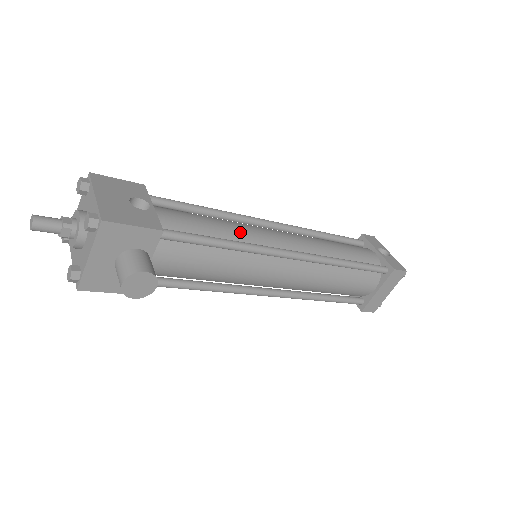
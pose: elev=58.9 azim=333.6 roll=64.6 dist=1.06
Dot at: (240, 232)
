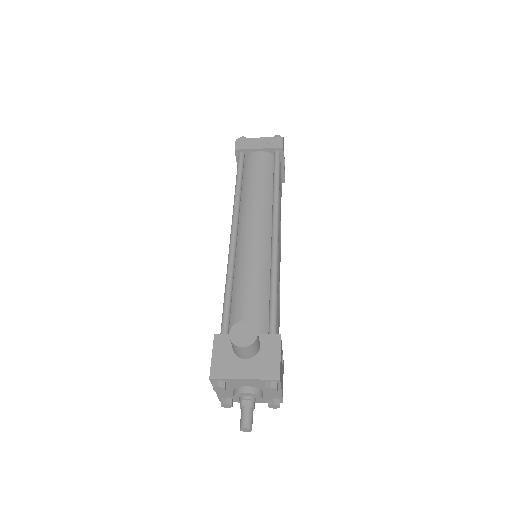
Dot at: occluded
